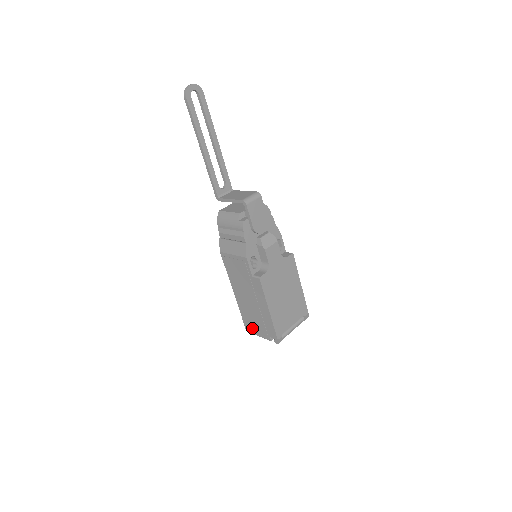
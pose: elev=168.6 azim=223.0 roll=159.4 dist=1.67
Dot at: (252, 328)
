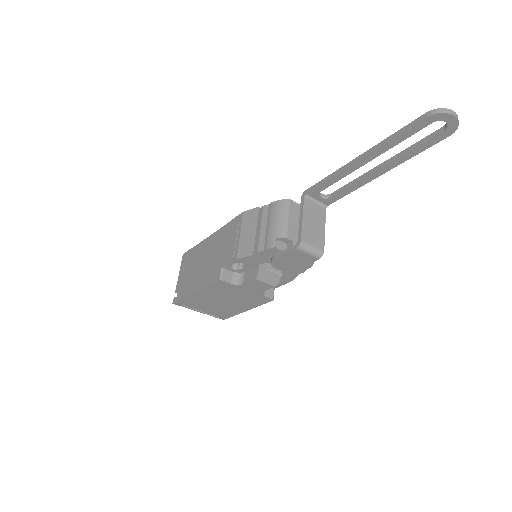
Dot at: (184, 264)
